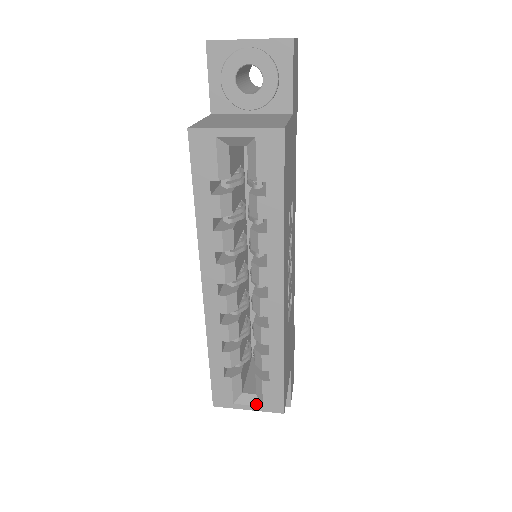
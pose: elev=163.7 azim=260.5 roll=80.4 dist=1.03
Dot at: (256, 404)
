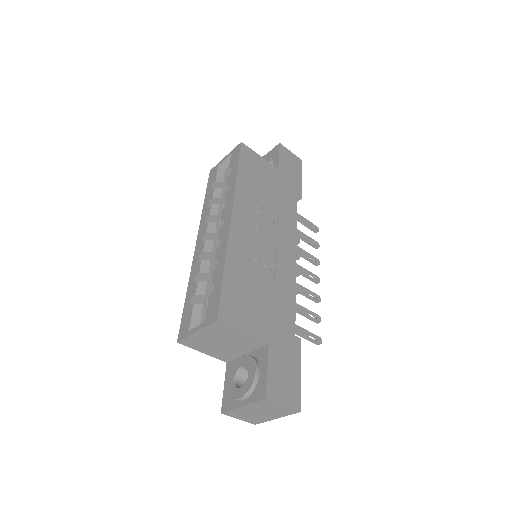
Dot at: (202, 323)
